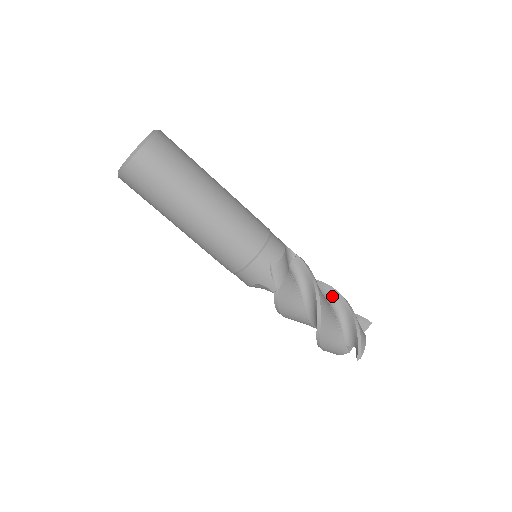
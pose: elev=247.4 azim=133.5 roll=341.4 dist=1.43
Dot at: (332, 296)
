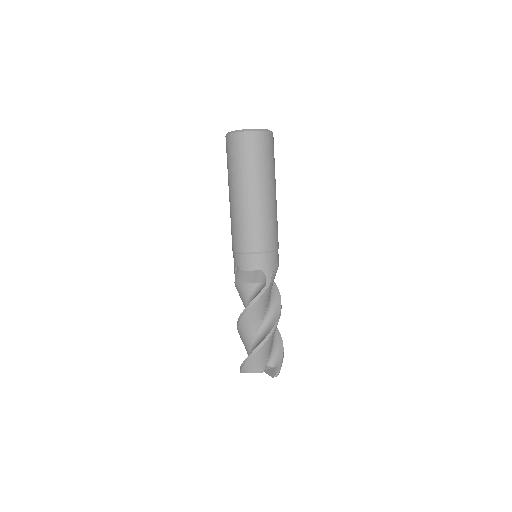
Dot at: occluded
